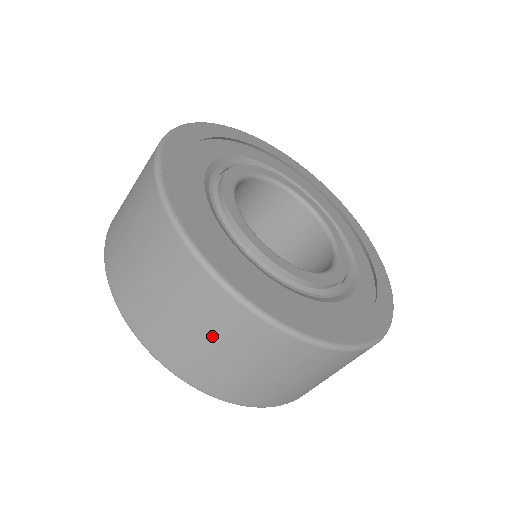
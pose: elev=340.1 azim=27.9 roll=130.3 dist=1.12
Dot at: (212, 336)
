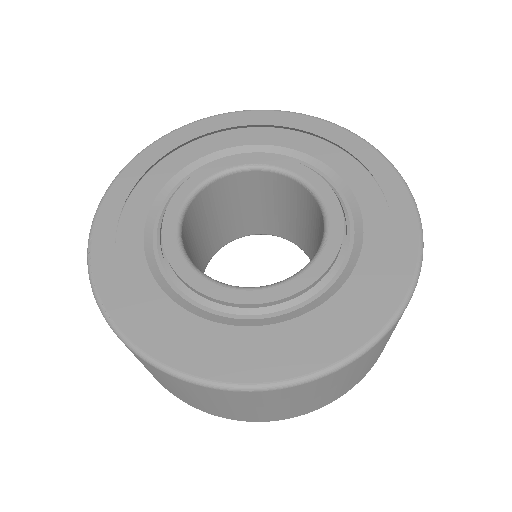
Dot at: (185, 392)
